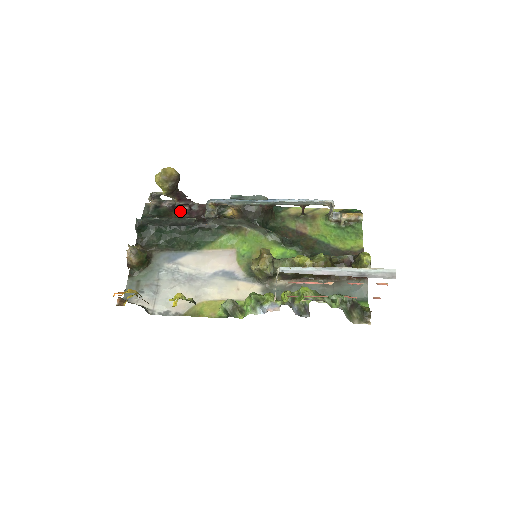
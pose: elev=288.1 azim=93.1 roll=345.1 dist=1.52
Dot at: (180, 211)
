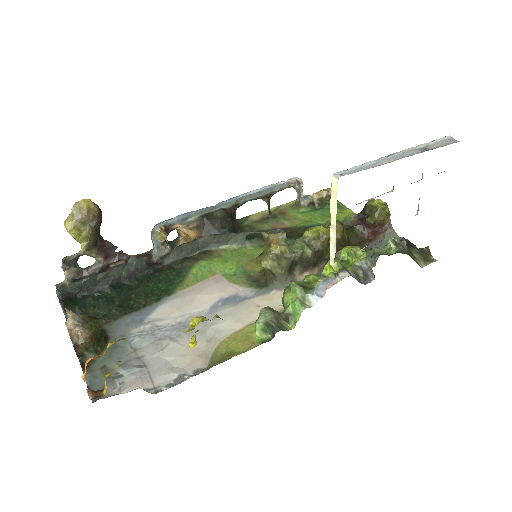
Dot at: occluded
